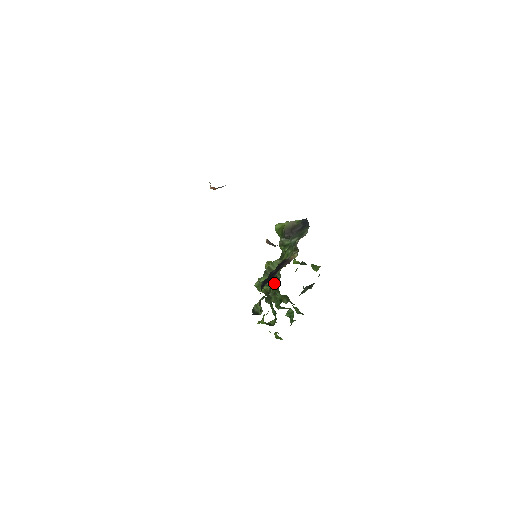
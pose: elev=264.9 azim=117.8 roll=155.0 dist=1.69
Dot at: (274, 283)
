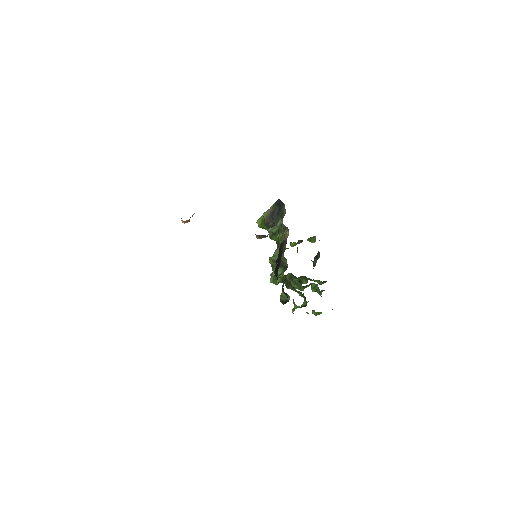
Dot at: (285, 269)
